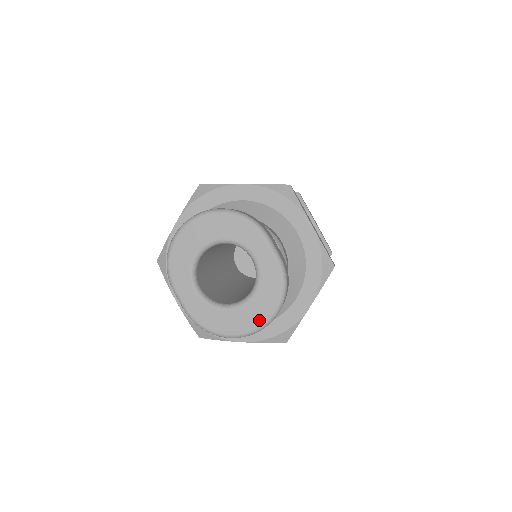
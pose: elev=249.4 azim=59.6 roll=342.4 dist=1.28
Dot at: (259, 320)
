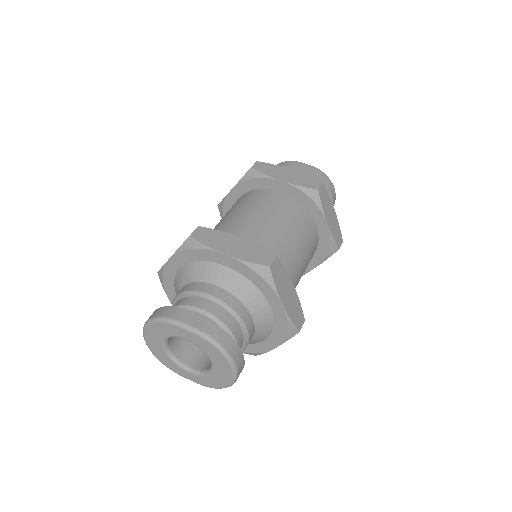
Dot at: (228, 371)
